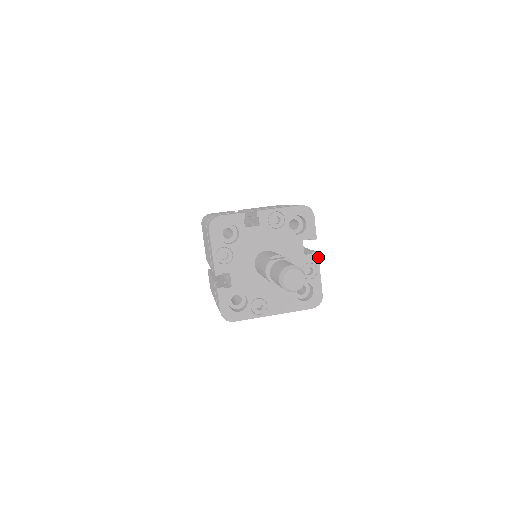
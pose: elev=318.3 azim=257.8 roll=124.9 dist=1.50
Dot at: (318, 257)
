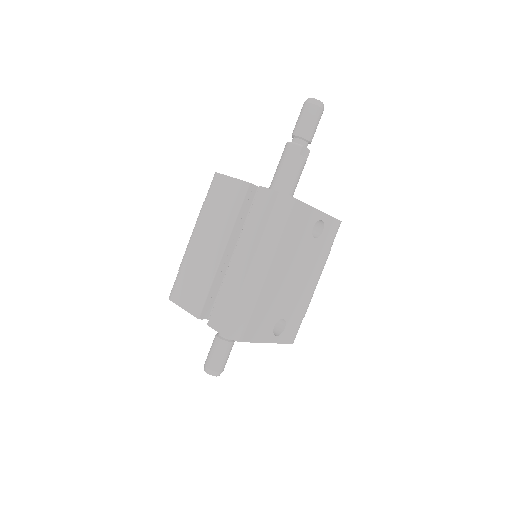
Dot at: occluded
